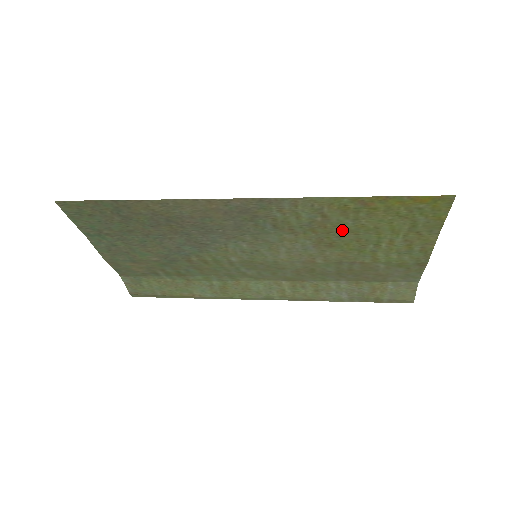
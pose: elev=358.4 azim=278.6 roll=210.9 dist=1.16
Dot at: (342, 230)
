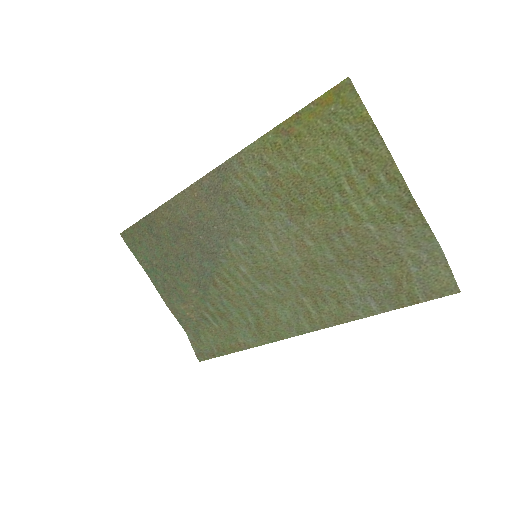
Dot at: (297, 182)
